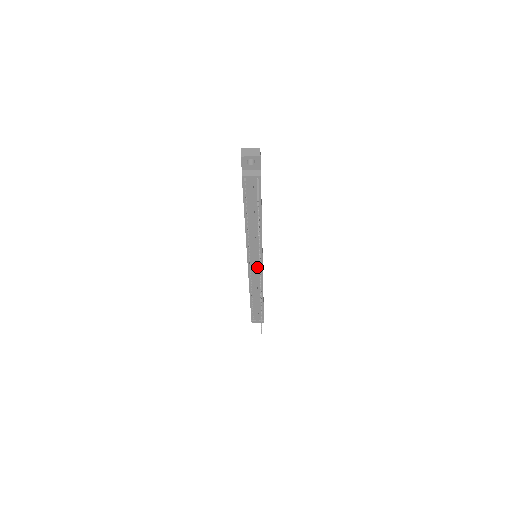
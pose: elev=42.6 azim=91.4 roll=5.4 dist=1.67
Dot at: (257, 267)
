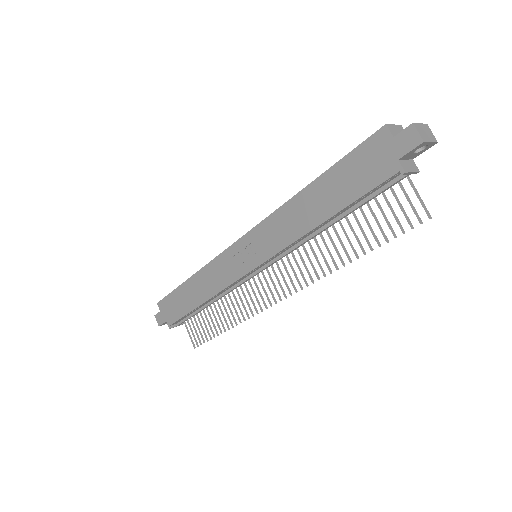
Dot at: (255, 272)
